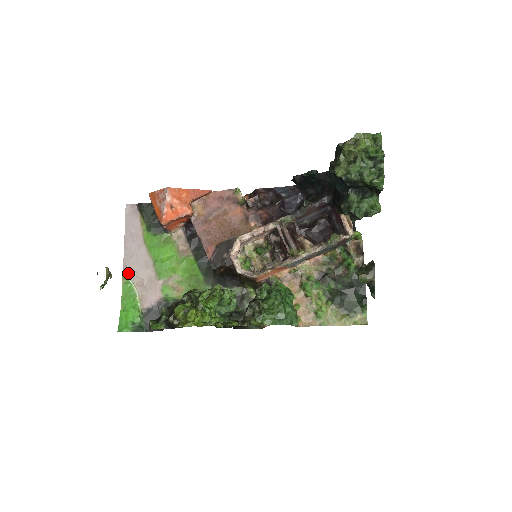
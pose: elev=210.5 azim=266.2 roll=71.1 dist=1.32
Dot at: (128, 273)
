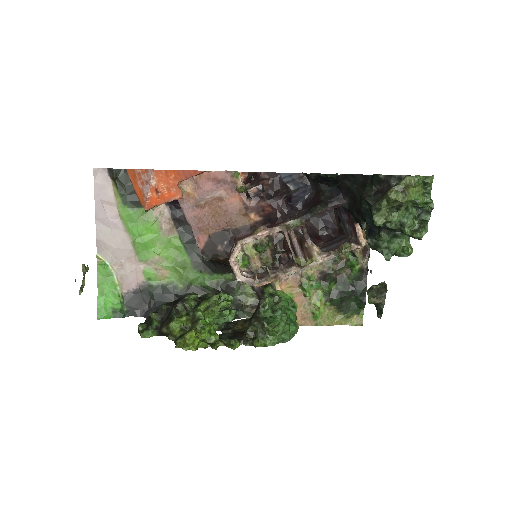
Dot at: (103, 252)
